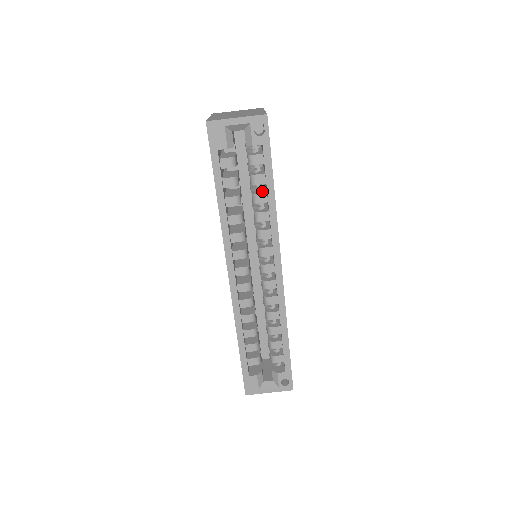
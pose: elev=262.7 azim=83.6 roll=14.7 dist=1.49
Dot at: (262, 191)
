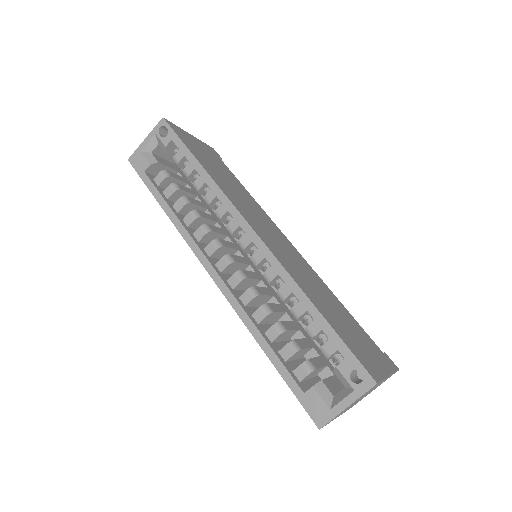
Dot at: occluded
